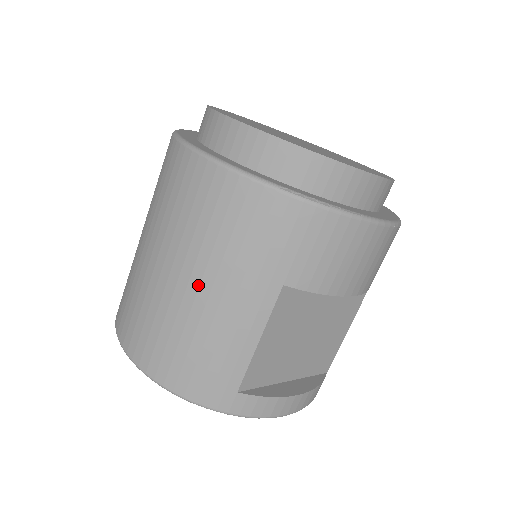
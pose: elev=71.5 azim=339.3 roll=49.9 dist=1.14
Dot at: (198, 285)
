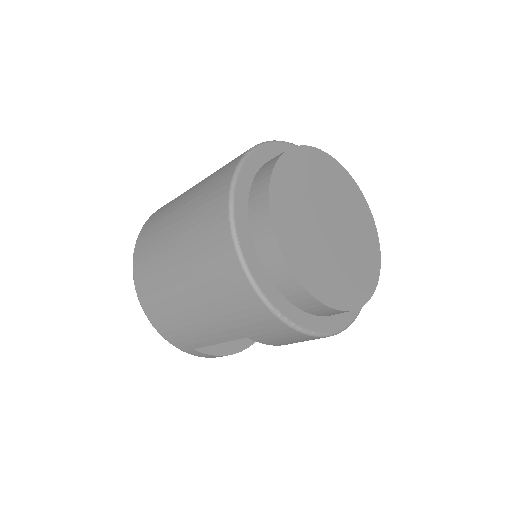
Dot at: (195, 305)
